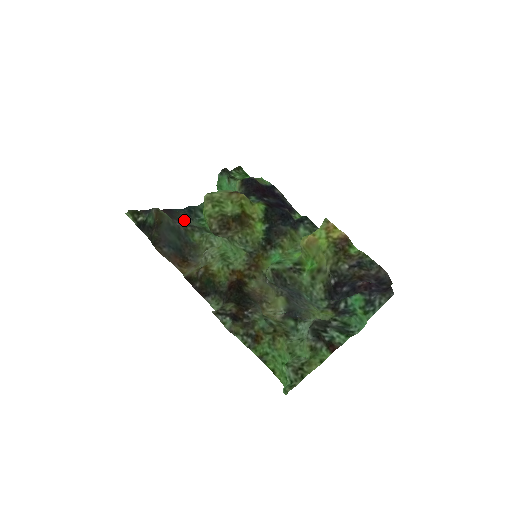
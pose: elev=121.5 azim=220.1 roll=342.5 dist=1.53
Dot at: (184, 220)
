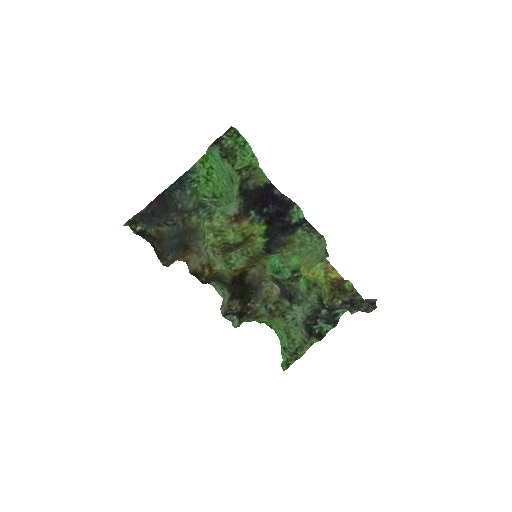
Dot at: (179, 206)
